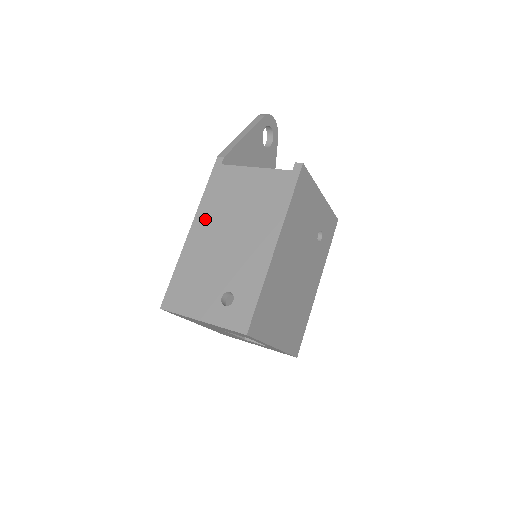
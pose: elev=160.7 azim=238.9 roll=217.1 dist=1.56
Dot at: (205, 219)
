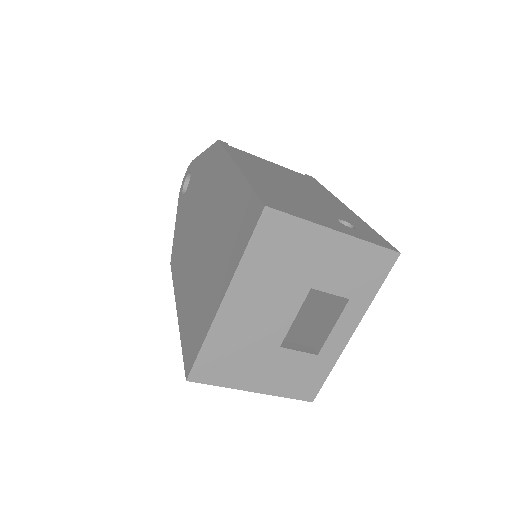
Dot at: (250, 166)
